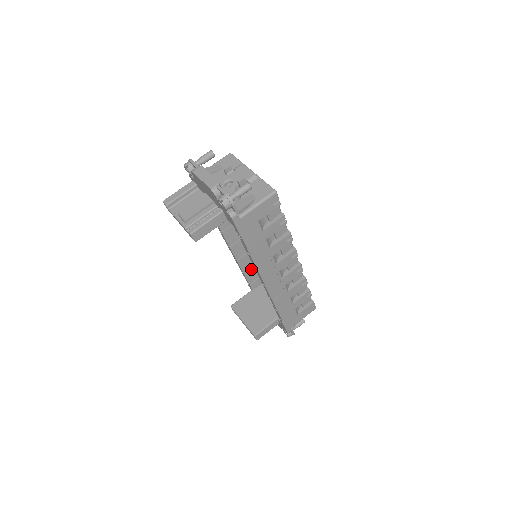
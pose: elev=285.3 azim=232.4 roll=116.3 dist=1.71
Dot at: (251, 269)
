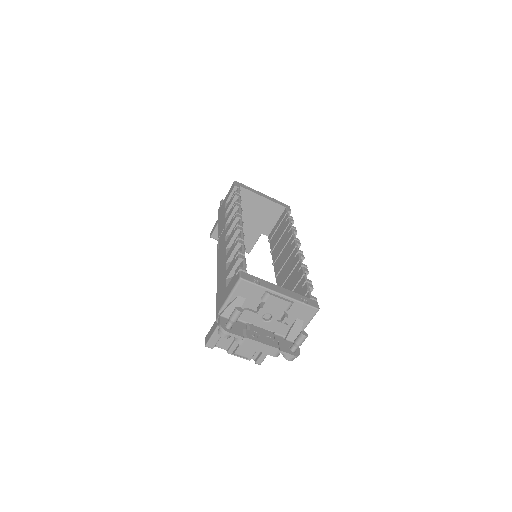
Dot at: occluded
